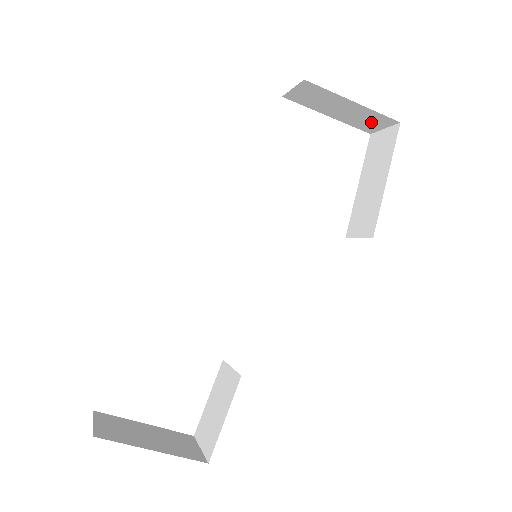
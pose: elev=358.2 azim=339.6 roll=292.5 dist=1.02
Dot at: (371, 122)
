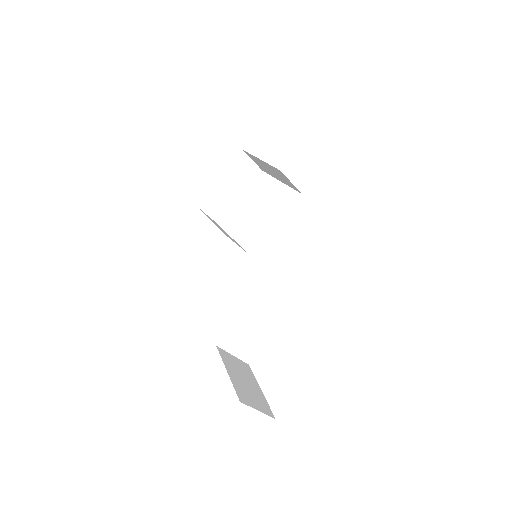
Dot at: (245, 169)
